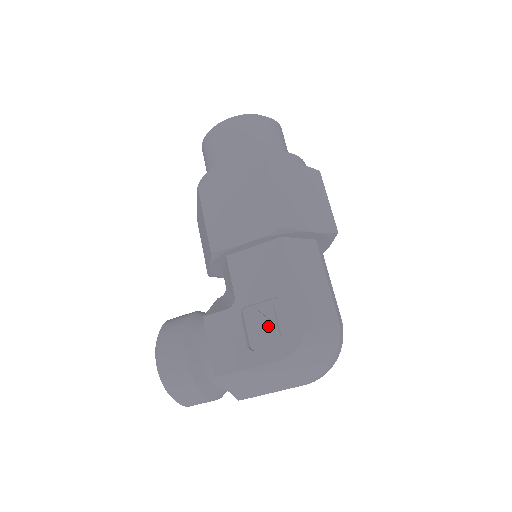
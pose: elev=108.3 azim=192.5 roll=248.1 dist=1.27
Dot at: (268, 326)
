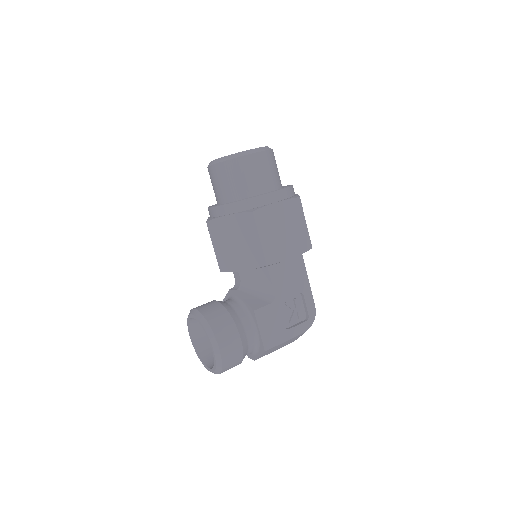
Dot at: (295, 312)
